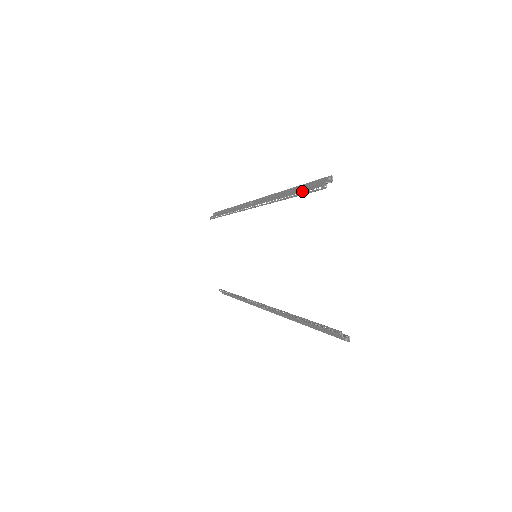
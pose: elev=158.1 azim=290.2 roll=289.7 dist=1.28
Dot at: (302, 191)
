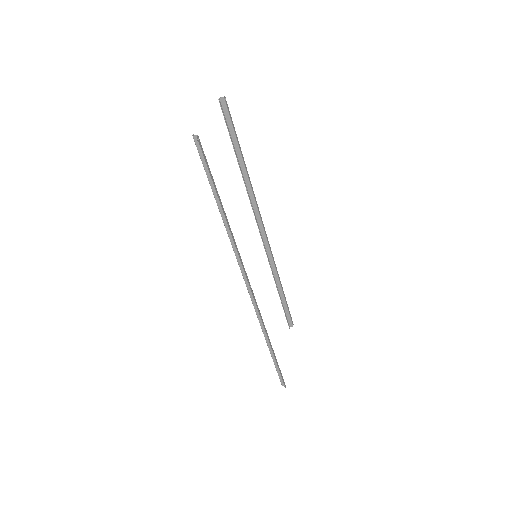
Dot at: (229, 132)
